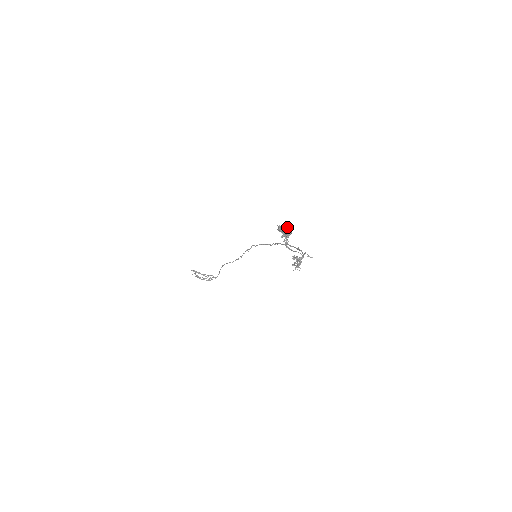
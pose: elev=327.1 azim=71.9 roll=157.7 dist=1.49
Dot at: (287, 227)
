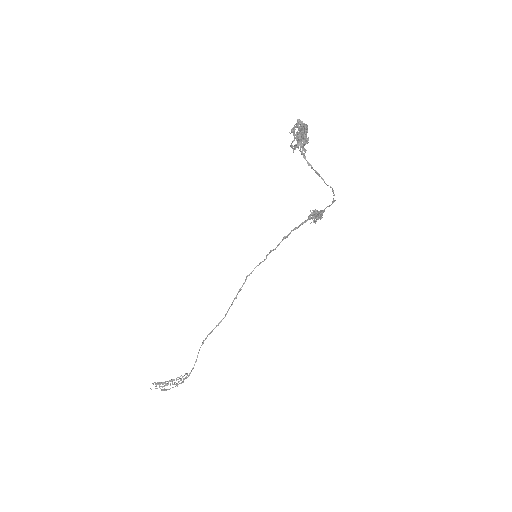
Dot at: (304, 124)
